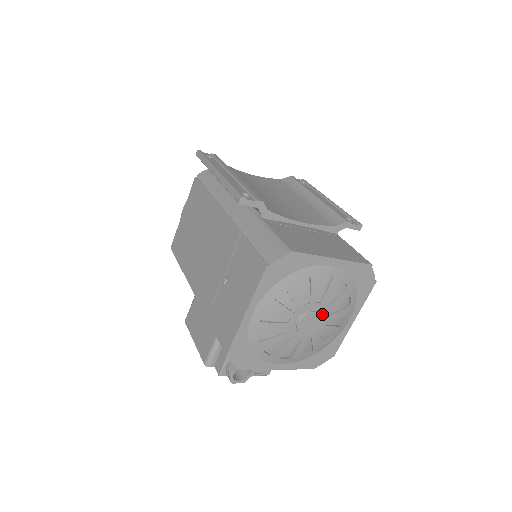
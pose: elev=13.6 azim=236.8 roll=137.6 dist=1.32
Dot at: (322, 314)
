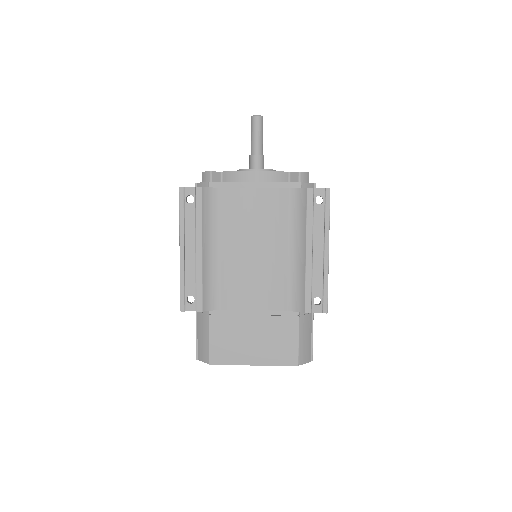
Dot at: occluded
